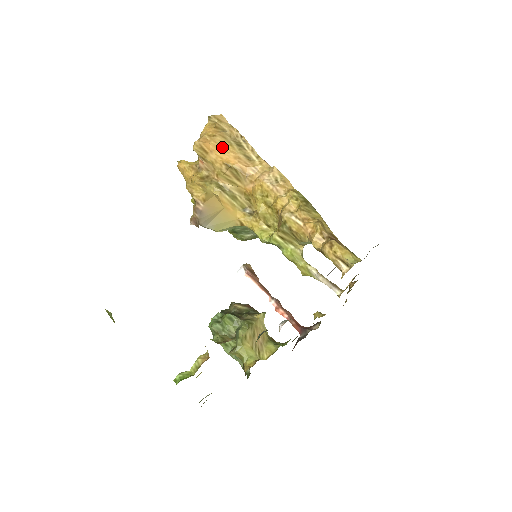
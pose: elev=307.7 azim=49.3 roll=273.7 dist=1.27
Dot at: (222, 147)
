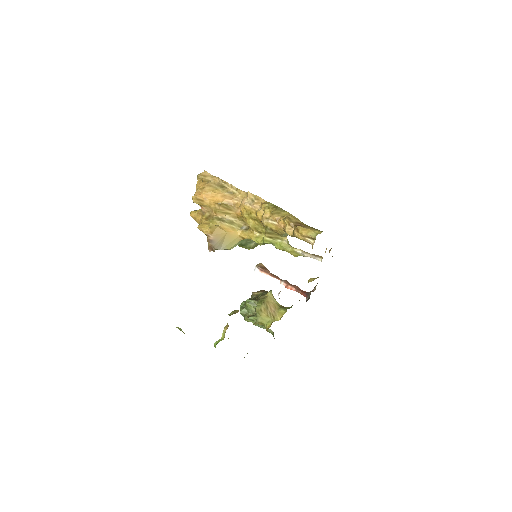
Dot at: (211, 193)
